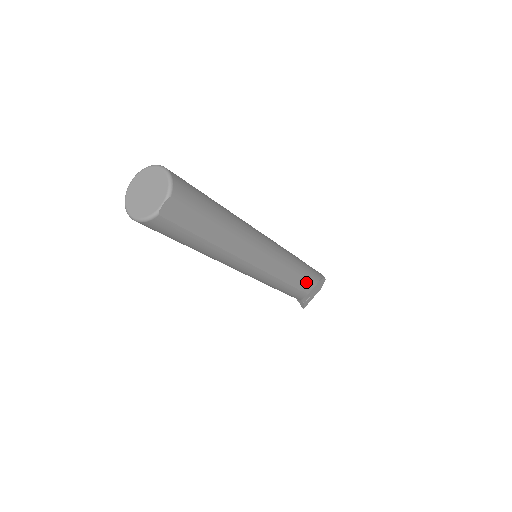
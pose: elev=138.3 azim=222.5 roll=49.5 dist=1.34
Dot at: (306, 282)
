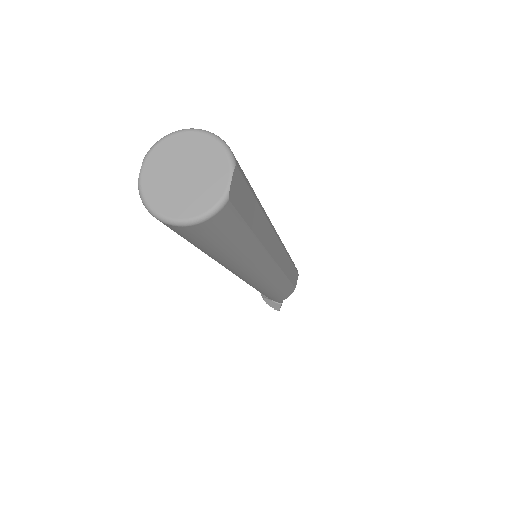
Dot at: (295, 273)
